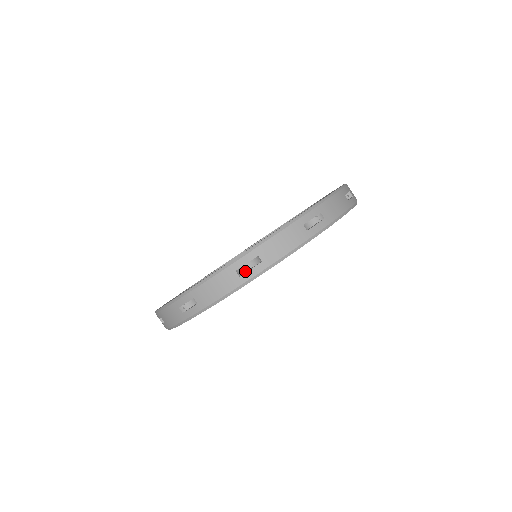
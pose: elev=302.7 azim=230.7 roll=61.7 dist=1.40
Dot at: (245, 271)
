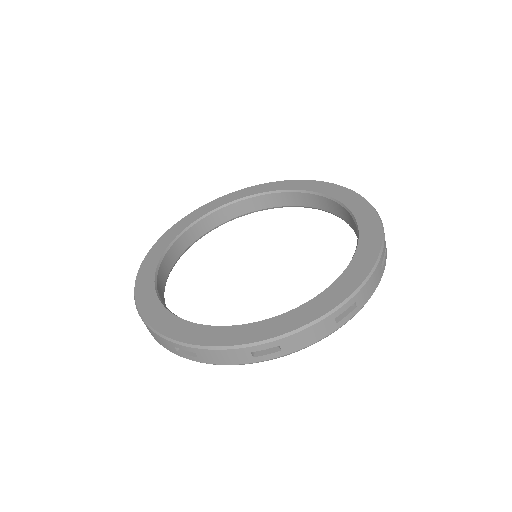
Dot at: occluded
